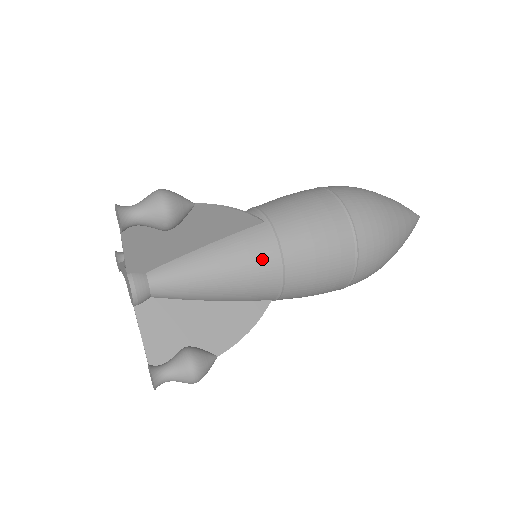
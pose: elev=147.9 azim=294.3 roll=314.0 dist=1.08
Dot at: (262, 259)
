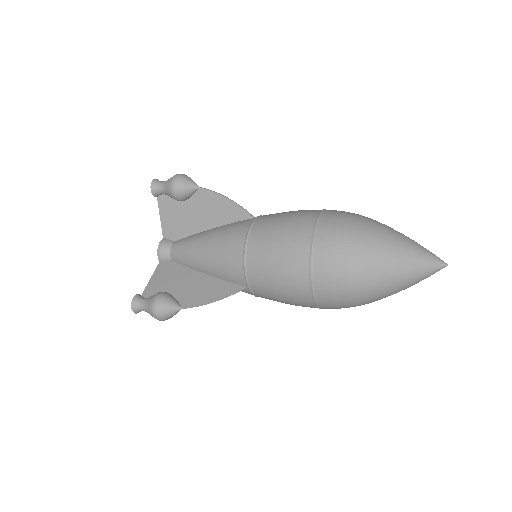
Dot at: (234, 238)
